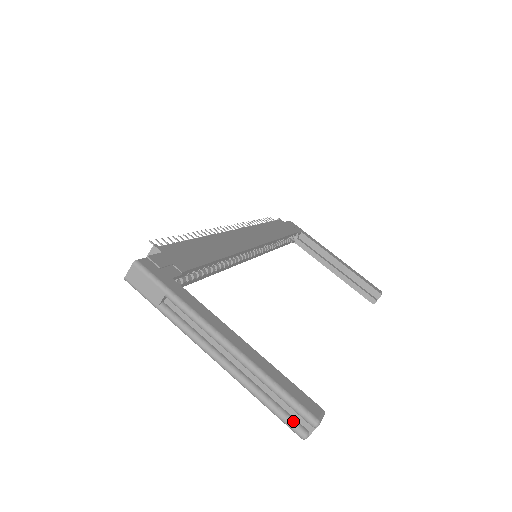
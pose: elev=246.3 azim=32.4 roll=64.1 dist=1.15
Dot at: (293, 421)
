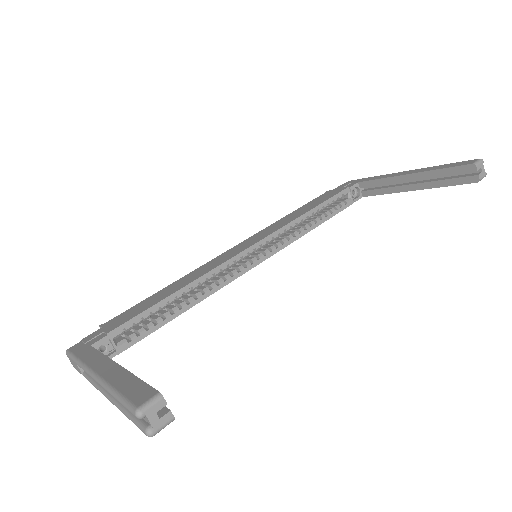
Dot at: (138, 422)
